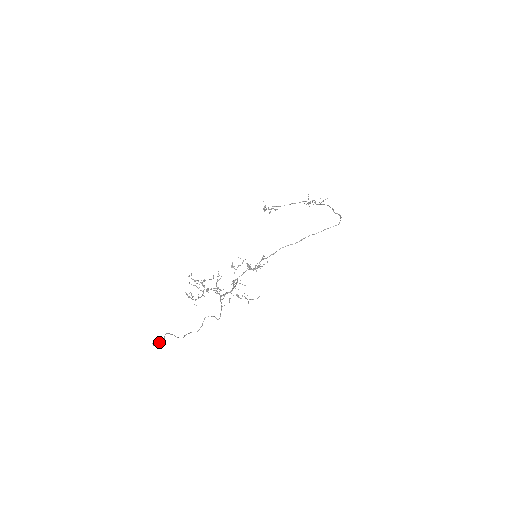
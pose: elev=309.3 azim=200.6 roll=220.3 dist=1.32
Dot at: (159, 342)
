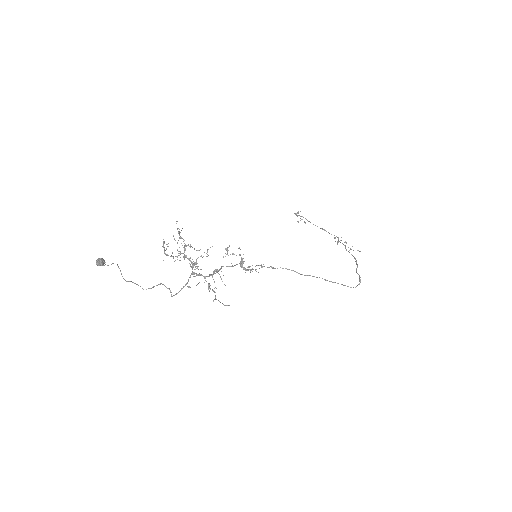
Dot at: (103, 264)
